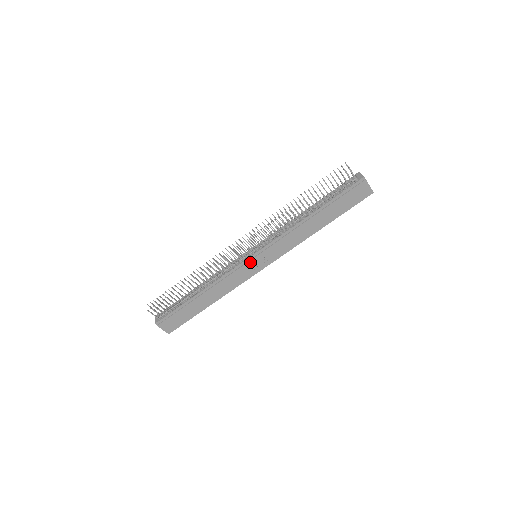
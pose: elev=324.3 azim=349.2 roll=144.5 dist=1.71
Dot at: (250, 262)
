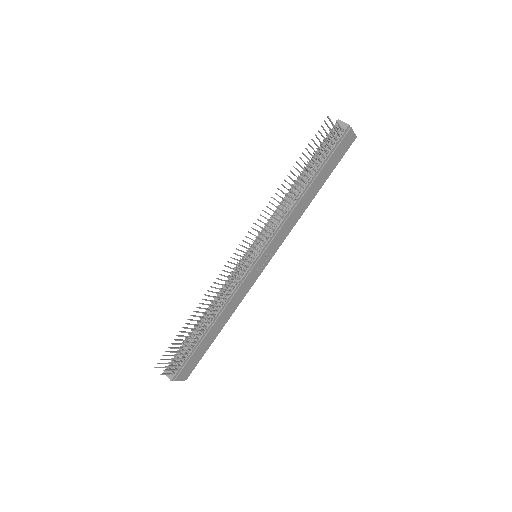
Dot at: (255, 266)
